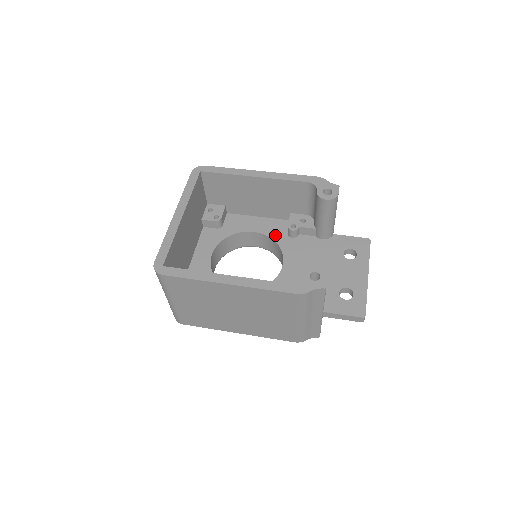
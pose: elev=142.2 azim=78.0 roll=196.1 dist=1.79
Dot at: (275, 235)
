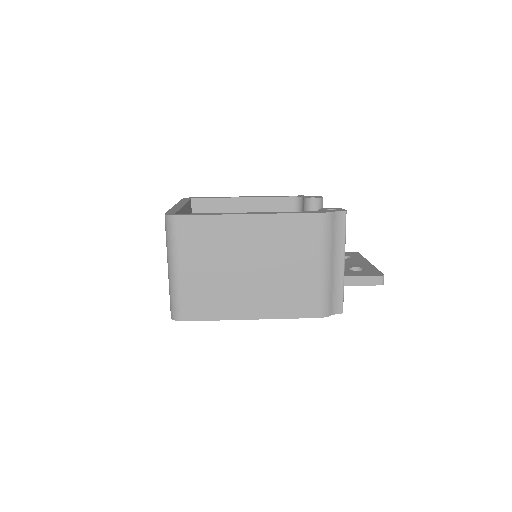
Dot at: occluded
